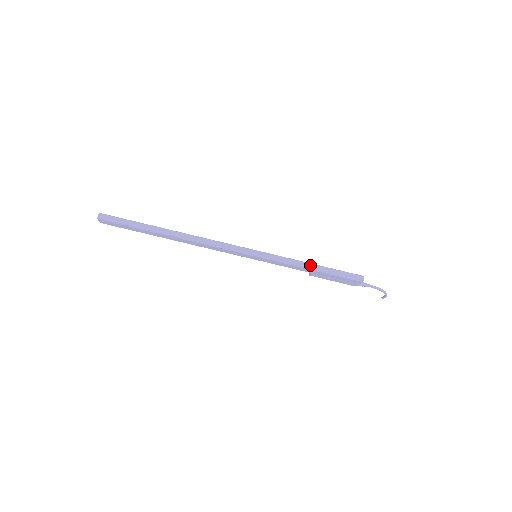
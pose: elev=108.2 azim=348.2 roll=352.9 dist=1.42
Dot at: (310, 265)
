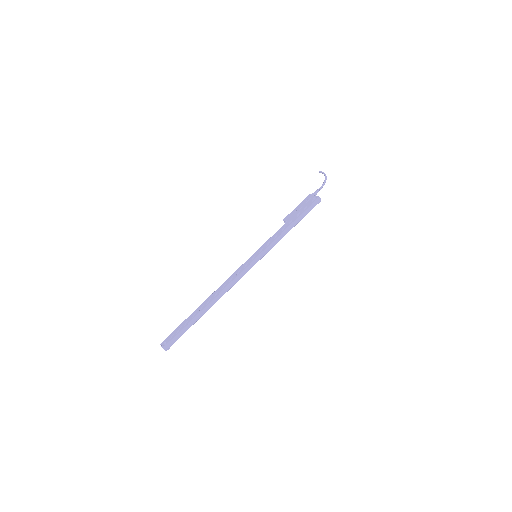
Dot at: (290, 228)
